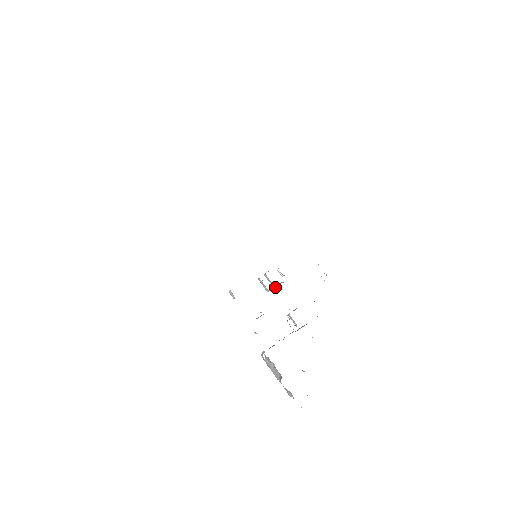
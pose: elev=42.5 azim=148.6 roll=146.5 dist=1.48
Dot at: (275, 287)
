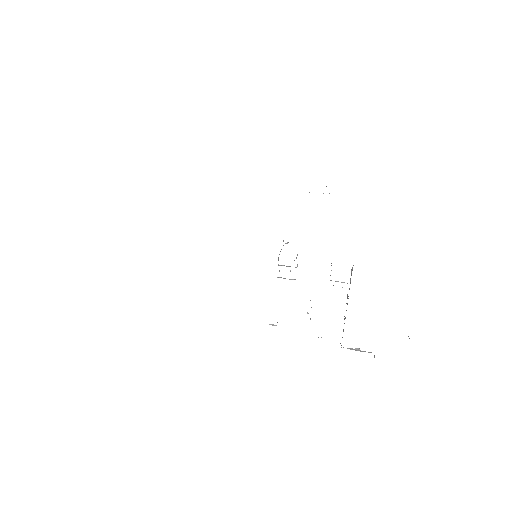
Dot at: (297, 266)
